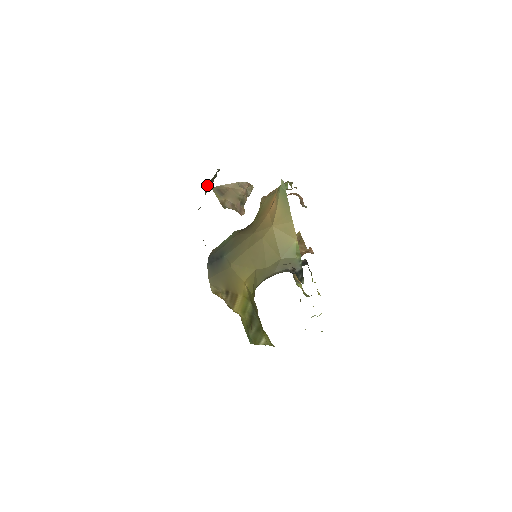
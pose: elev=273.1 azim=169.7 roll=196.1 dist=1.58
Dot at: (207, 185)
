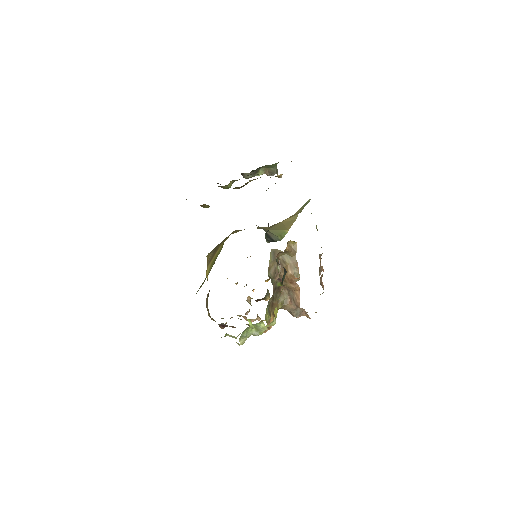
Dot at: (264, 169)
